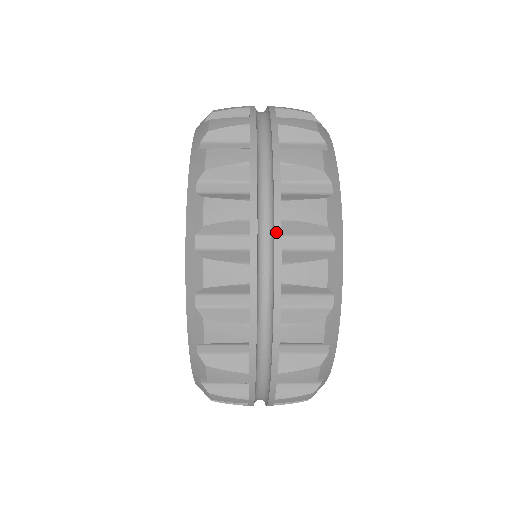
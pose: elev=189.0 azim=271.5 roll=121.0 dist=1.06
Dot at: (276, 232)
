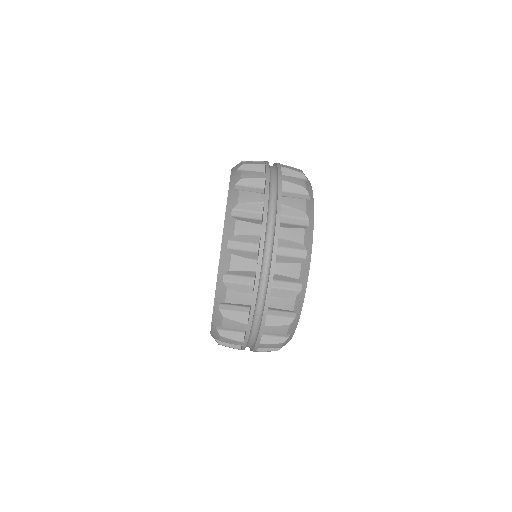
Dot at: occluded
